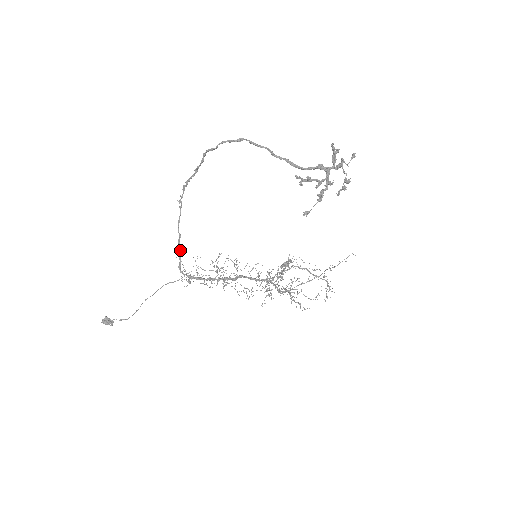
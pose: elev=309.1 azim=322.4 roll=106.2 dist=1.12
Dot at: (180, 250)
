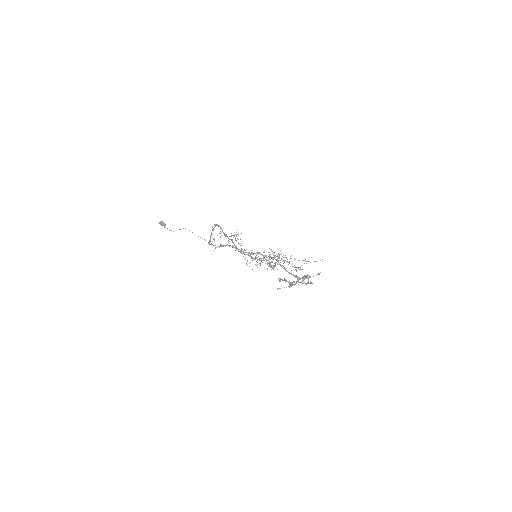
Dot at: occluded
